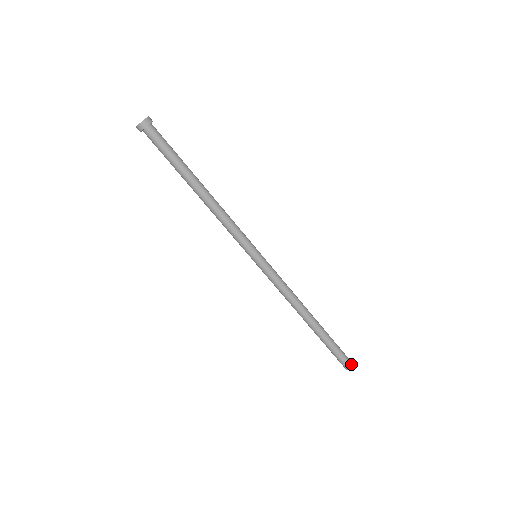
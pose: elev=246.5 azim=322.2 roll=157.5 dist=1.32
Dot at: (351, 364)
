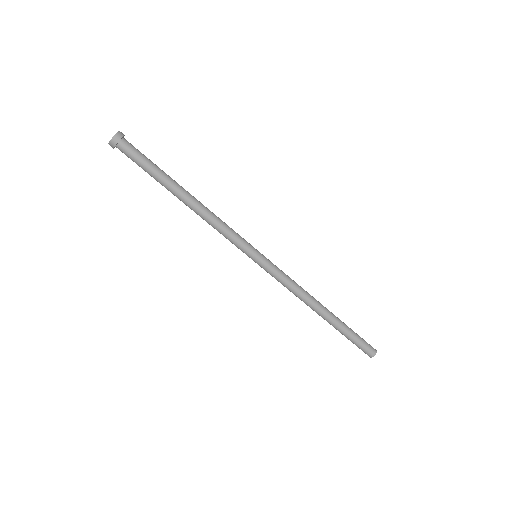
Dot at: (374, 351)
